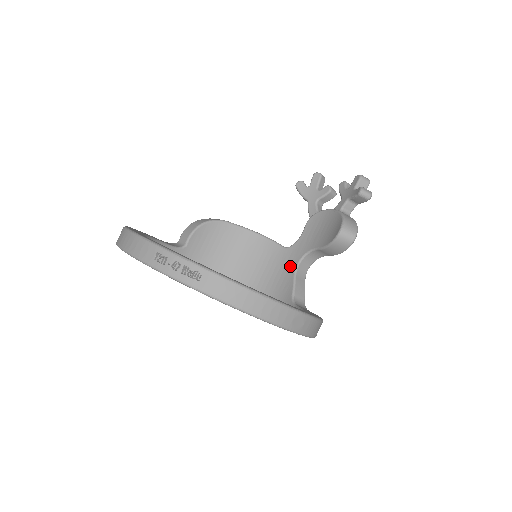
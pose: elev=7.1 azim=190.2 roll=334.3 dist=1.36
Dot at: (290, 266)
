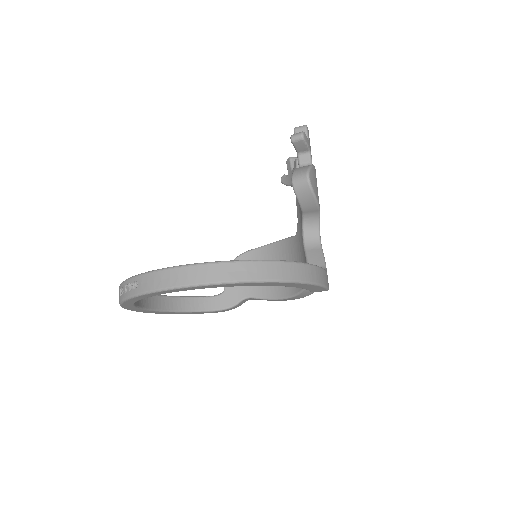
Dot at: (301, 246)
